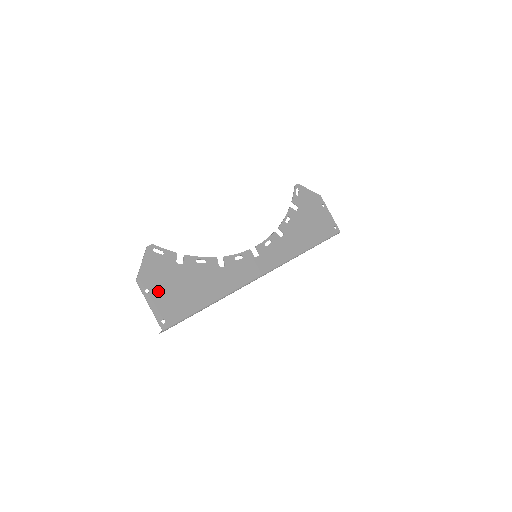
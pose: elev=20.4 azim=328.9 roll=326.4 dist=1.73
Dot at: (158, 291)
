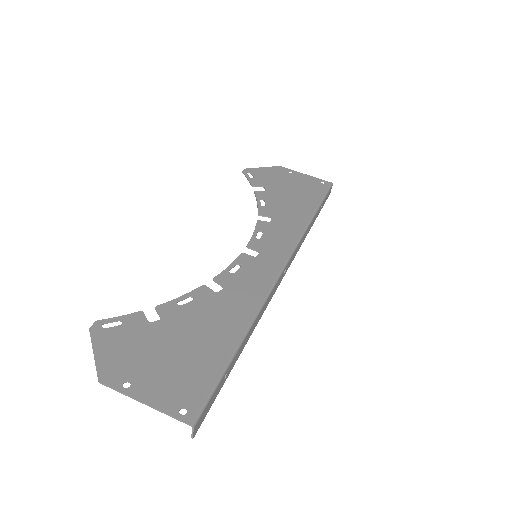
Dot at: (145, 374)
